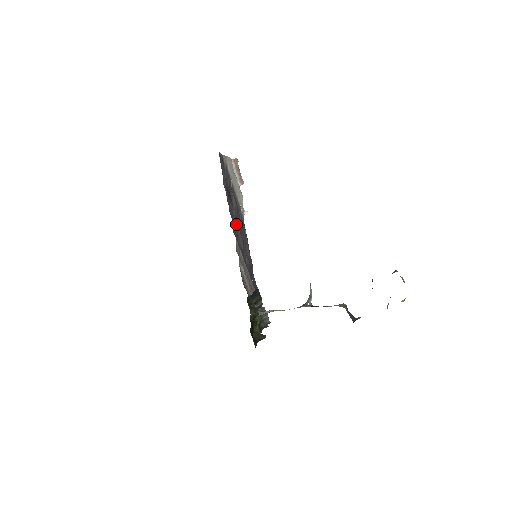
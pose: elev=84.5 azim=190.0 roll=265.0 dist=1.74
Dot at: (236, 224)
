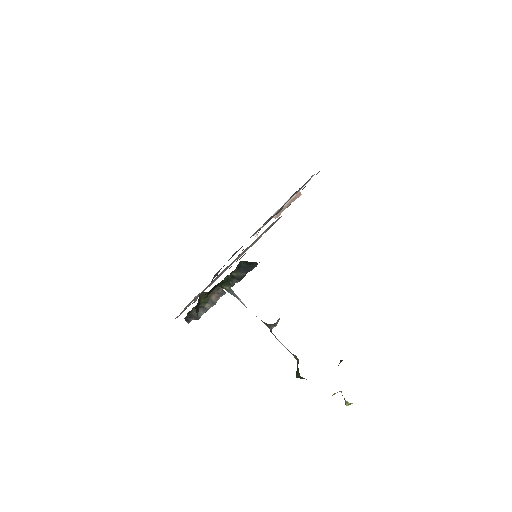
Dot at: occluded
